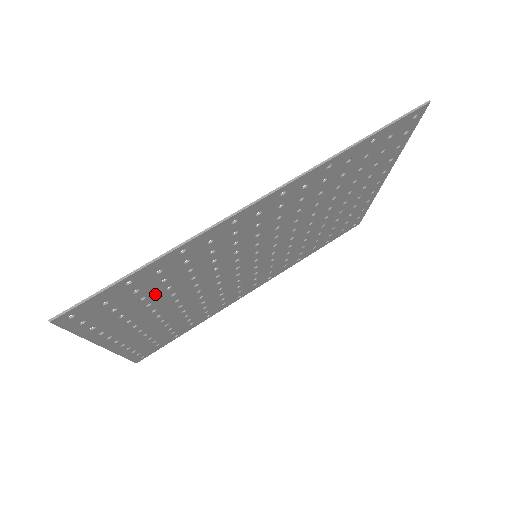
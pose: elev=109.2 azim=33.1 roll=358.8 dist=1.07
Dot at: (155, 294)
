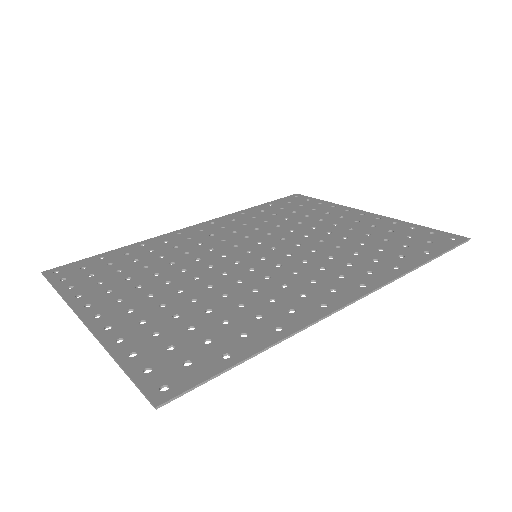
Dot at: (198, 320)
